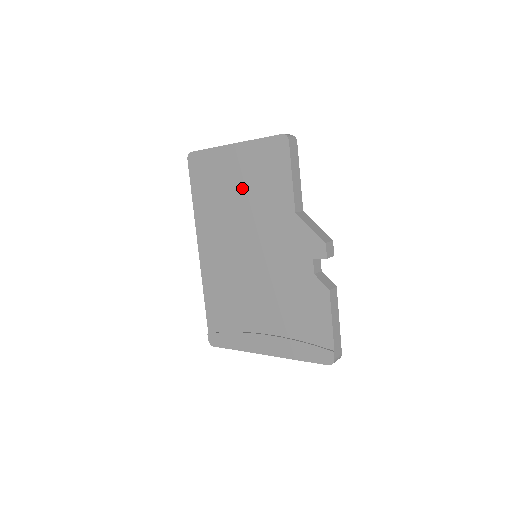
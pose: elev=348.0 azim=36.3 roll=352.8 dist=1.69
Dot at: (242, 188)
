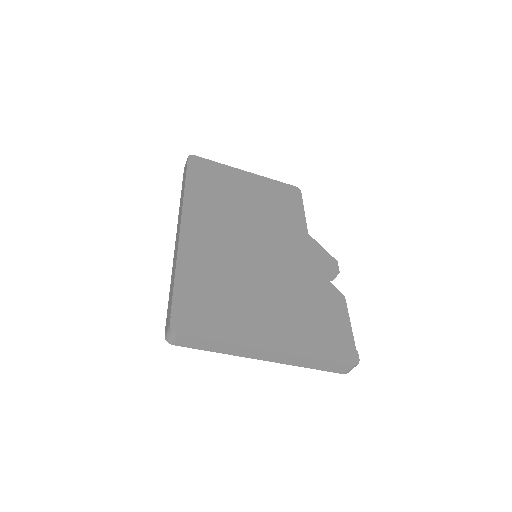
Dot at: (253, 200)
